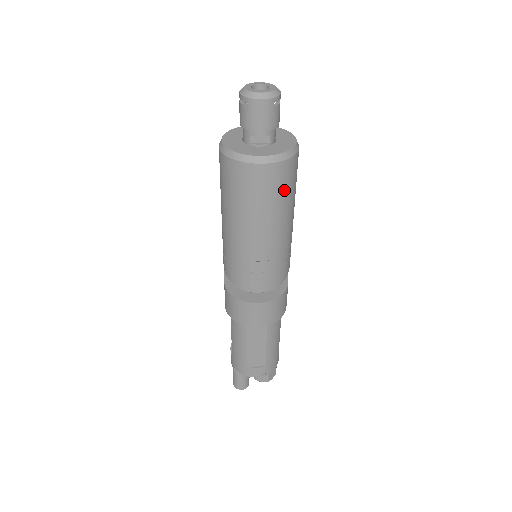
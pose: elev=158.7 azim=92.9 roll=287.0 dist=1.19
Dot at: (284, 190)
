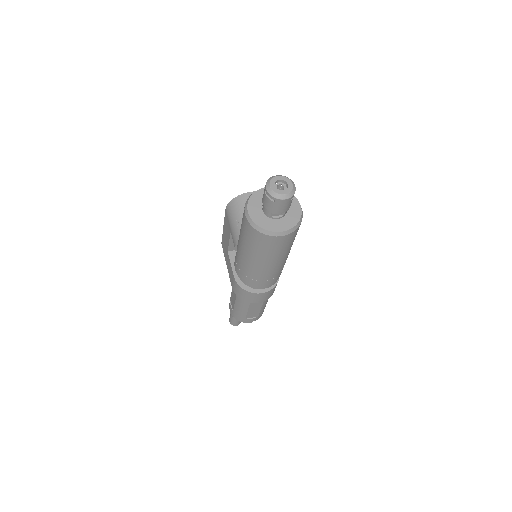
Dot at: (292, 241)
